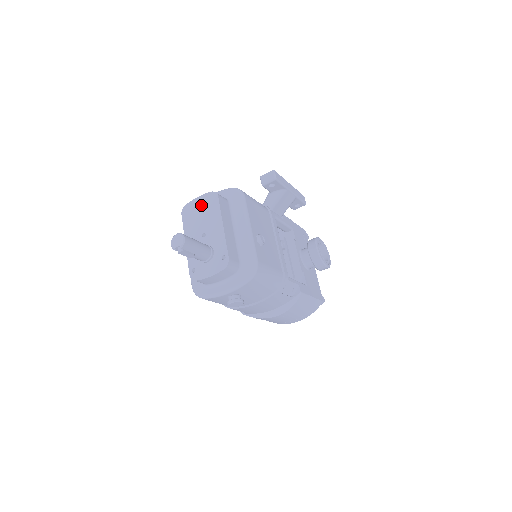
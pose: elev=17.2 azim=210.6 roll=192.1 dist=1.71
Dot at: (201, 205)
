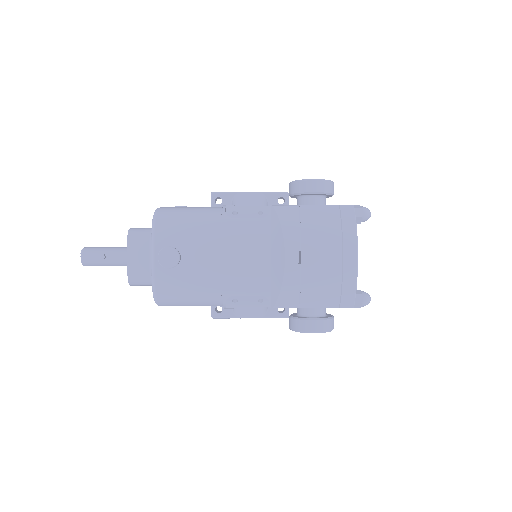
Dot at: occluded
